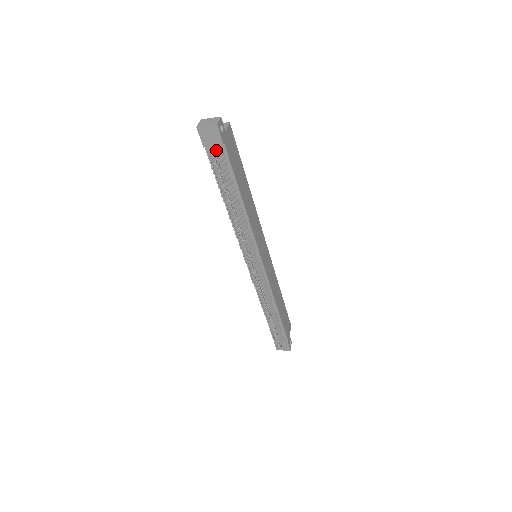
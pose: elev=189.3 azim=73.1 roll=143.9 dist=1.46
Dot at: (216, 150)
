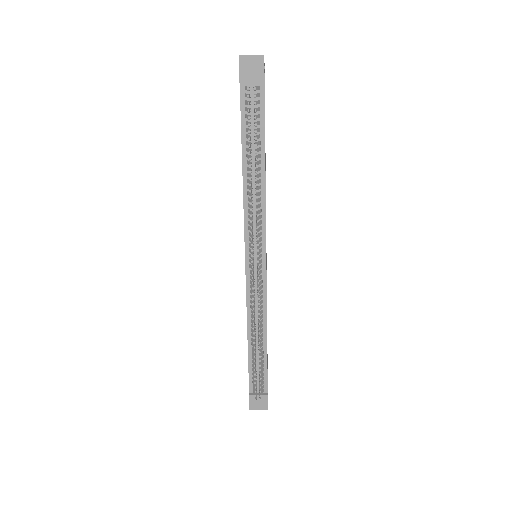
Dot at: (255, 86)
